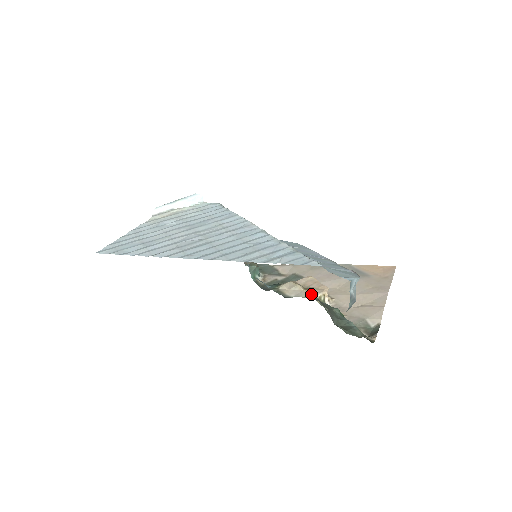
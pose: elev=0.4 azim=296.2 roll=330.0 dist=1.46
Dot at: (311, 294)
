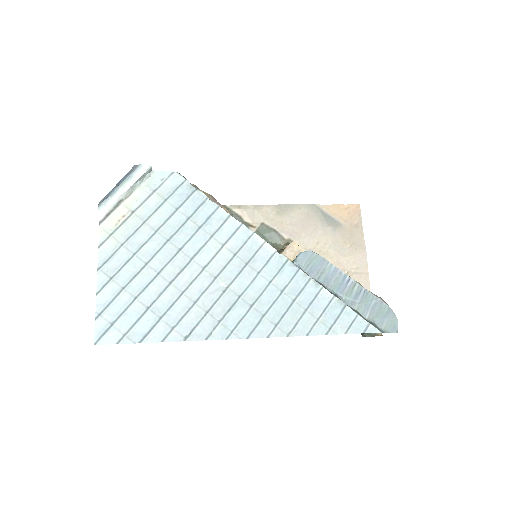
Dot at: occluded
